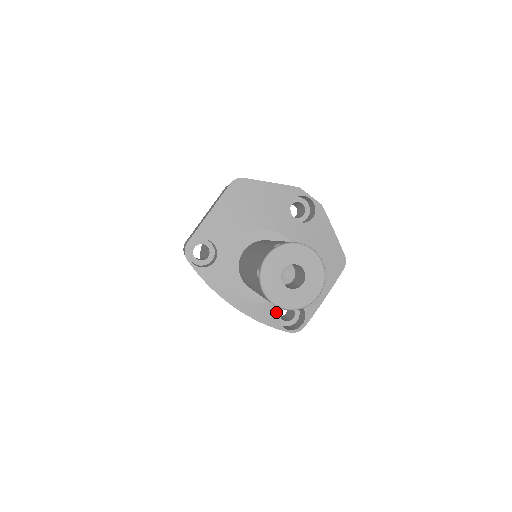
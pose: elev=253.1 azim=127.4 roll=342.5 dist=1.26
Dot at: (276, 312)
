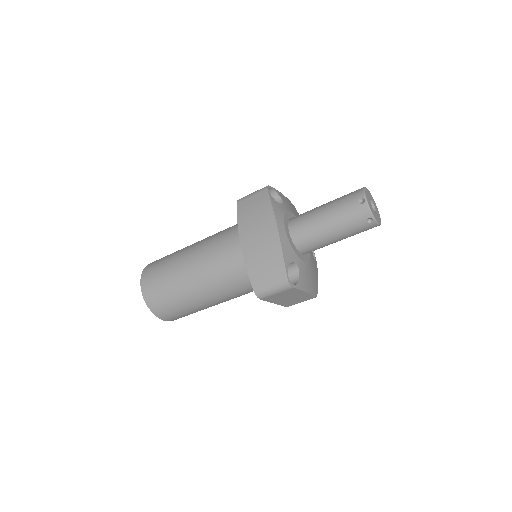
Dot at: (291, 258)
